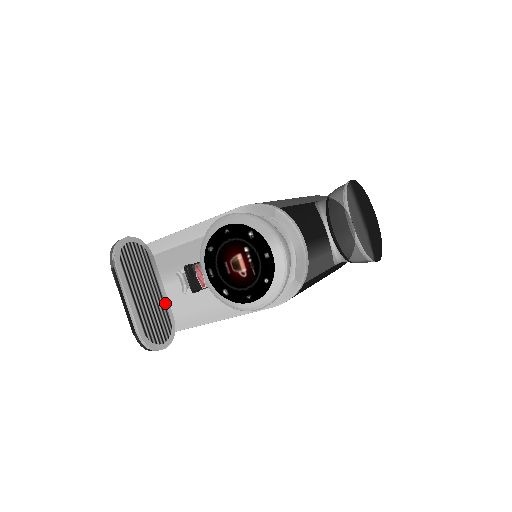
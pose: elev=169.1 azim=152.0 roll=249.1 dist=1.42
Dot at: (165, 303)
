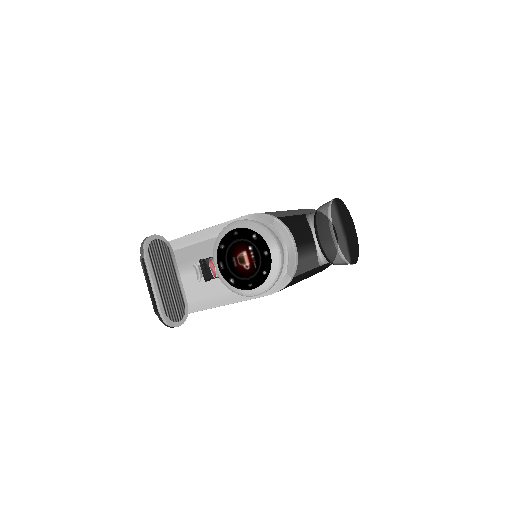
Dot at: (181, 290)
